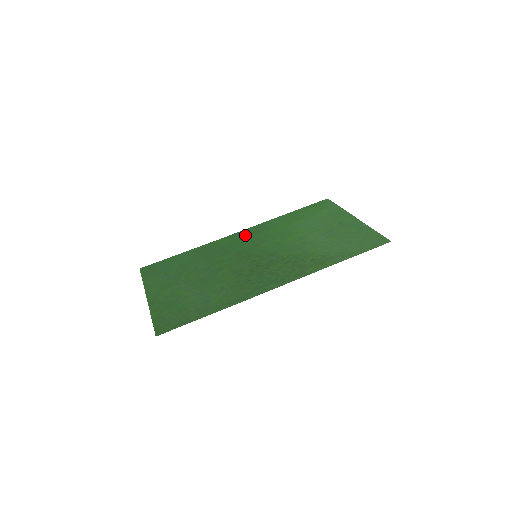
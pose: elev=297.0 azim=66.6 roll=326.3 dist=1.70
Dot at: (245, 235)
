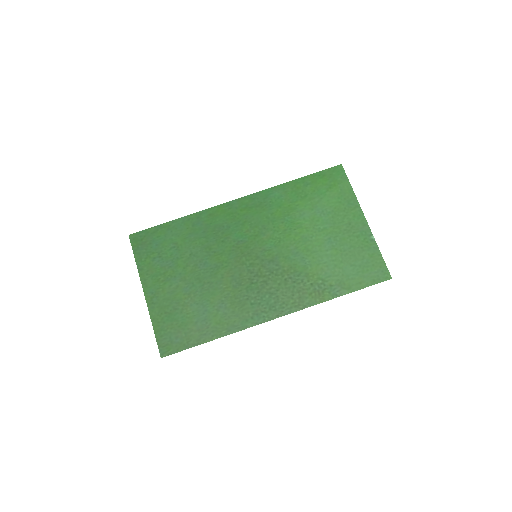
Dot at: (245, 209)
